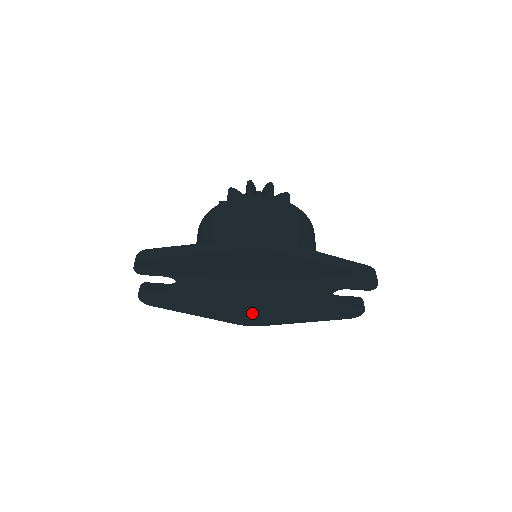
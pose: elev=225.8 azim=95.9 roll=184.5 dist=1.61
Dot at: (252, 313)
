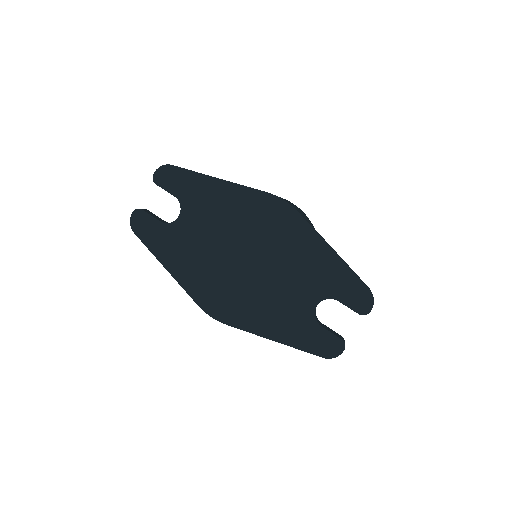
Dot at: (225, 295)
